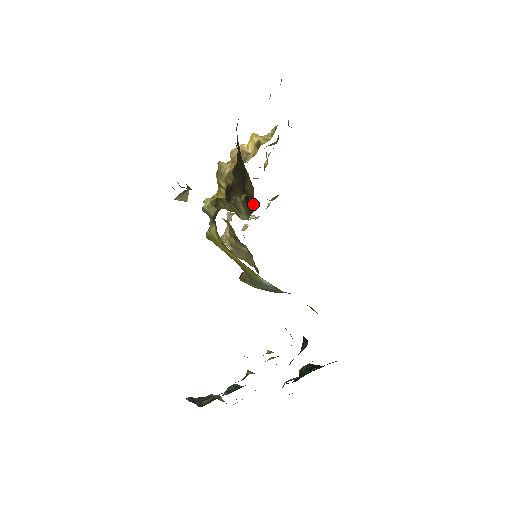
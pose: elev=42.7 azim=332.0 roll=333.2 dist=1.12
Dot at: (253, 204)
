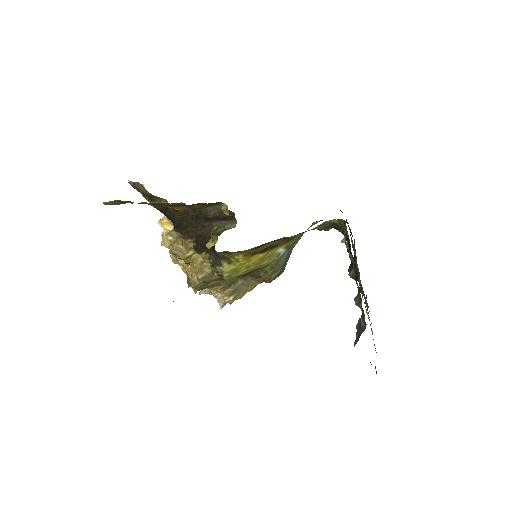
Dot at: occluded
